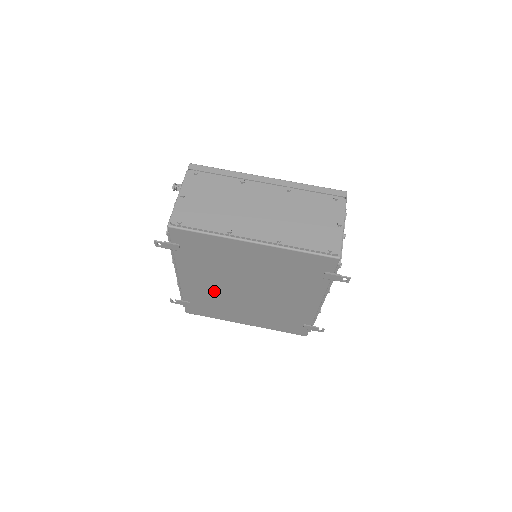
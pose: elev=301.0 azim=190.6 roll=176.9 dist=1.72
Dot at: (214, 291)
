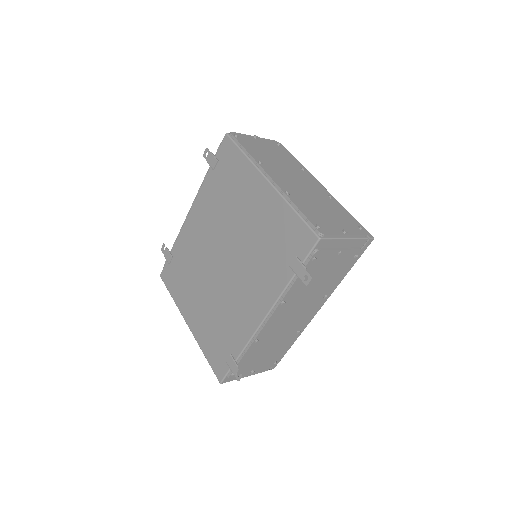
Dot at: (199, 248)
